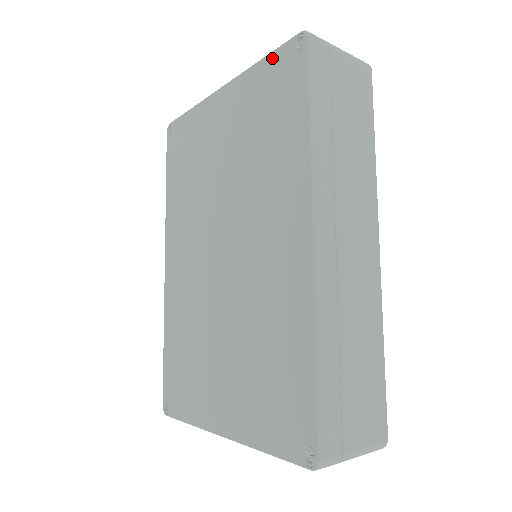
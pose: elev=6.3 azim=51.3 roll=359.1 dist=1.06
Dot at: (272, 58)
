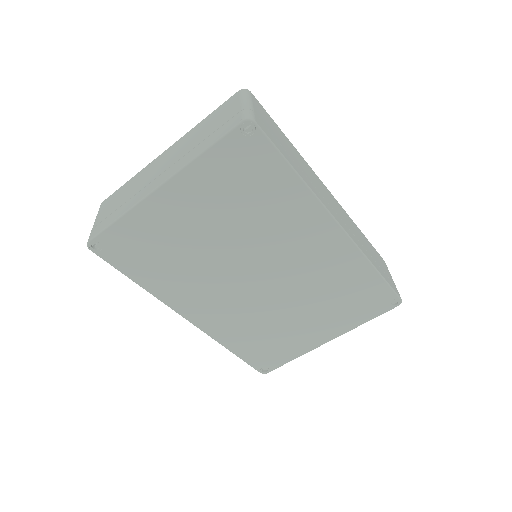
Dot at: (219, 148)
